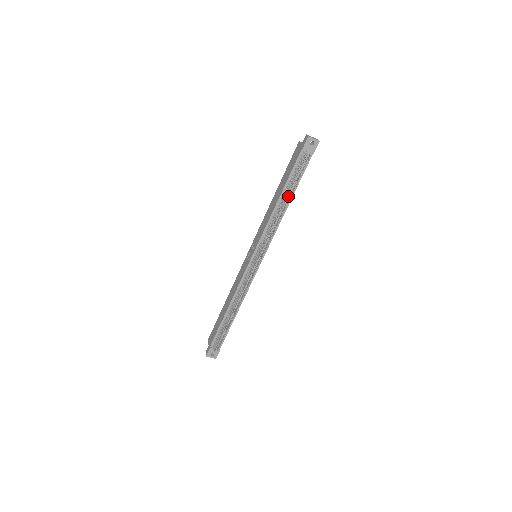
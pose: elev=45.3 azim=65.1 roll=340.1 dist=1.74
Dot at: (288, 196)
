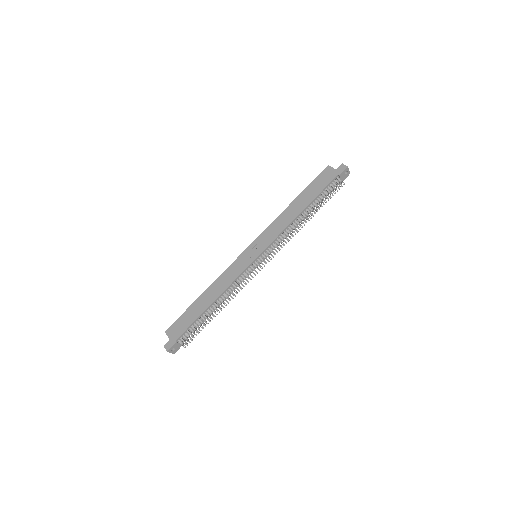
Dot at: (309, 210)
